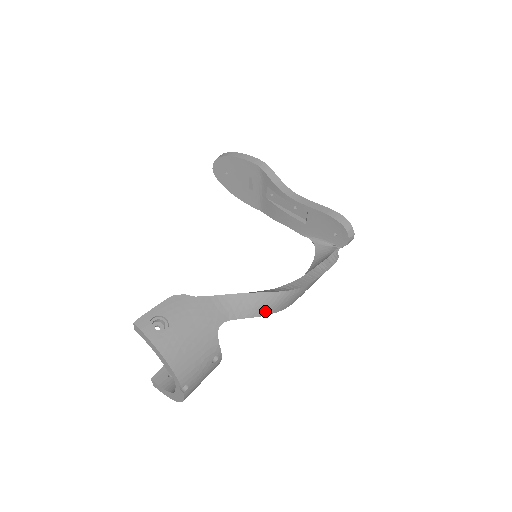
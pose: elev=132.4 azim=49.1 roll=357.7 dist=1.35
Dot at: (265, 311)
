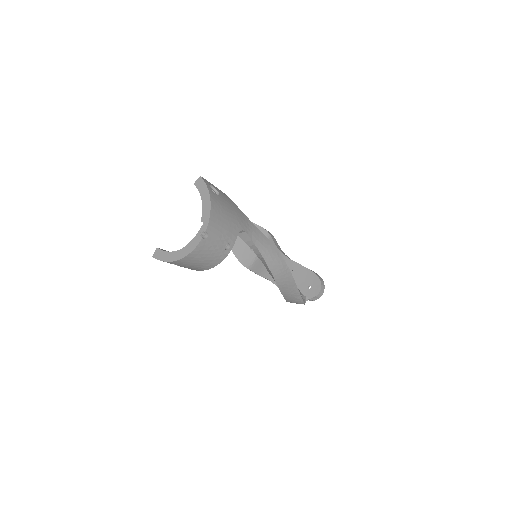
Dot at: (267, 257)
